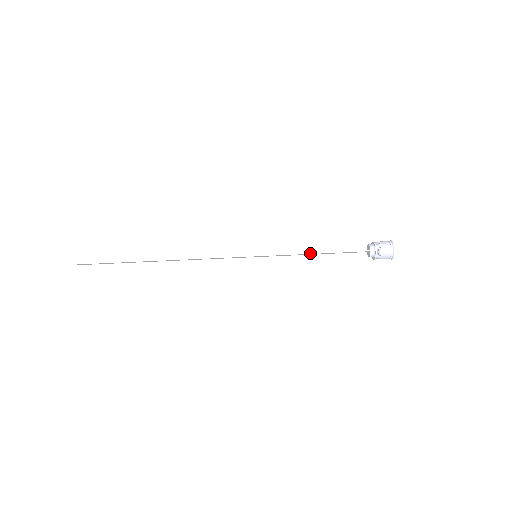
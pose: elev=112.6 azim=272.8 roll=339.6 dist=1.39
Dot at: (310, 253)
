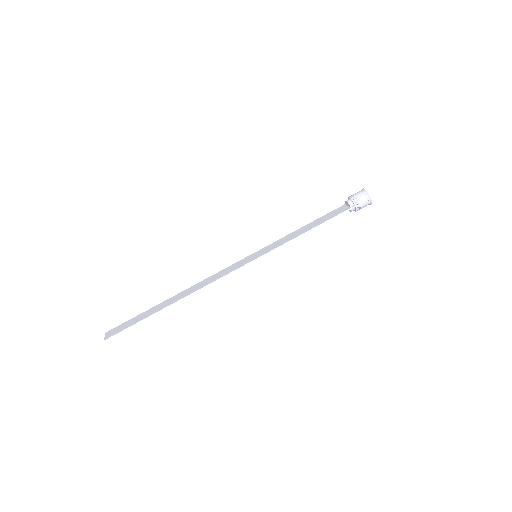
Dot at: occluded
